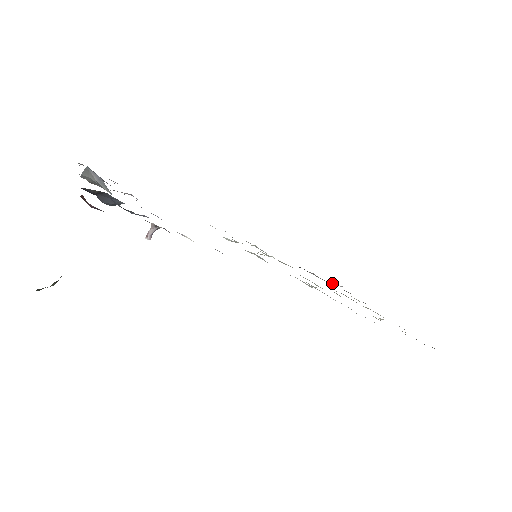
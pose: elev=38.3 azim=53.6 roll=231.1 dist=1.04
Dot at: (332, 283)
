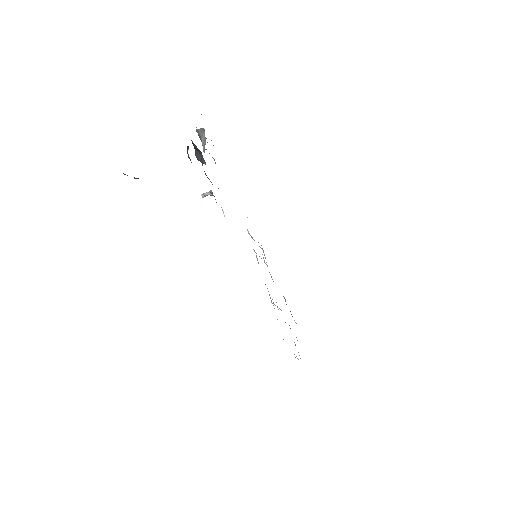
Dot at: occluded
